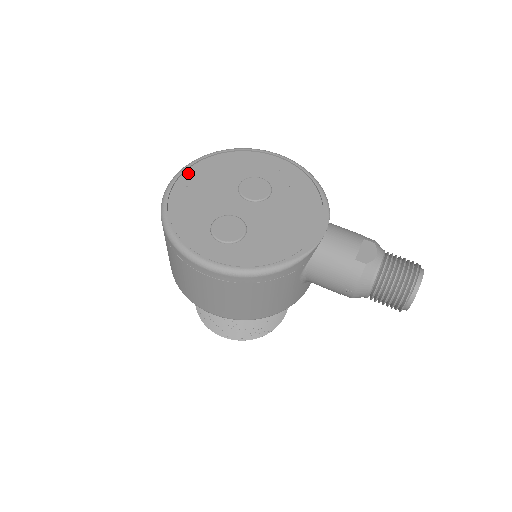
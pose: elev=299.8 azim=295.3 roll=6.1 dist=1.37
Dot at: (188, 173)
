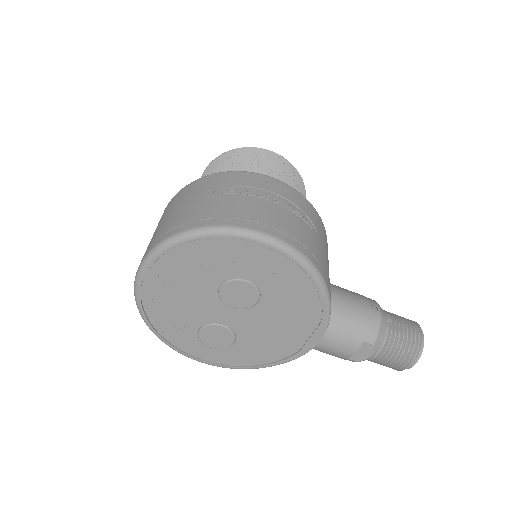
Dot at: (152, 274)
